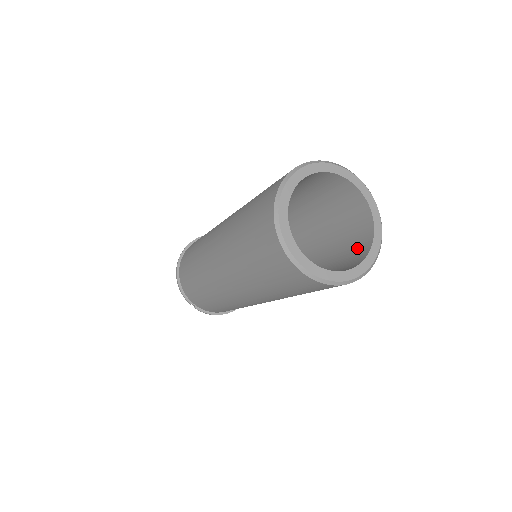
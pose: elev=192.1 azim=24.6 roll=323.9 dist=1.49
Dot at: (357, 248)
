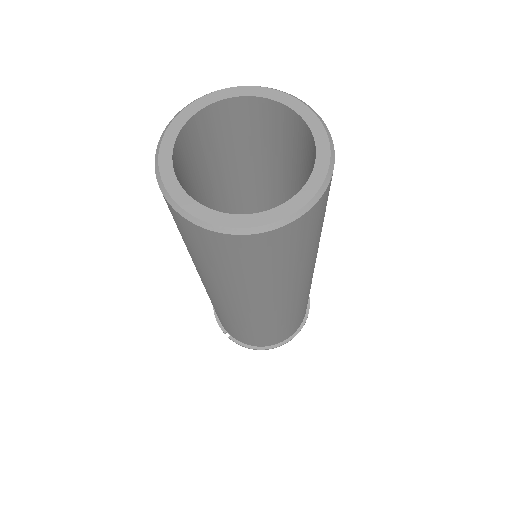
Dot at: occluded
